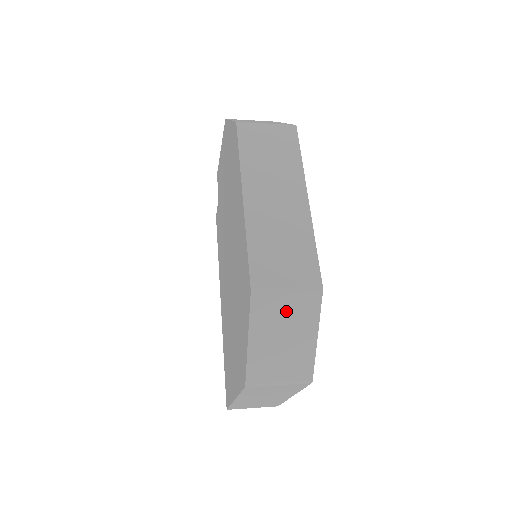
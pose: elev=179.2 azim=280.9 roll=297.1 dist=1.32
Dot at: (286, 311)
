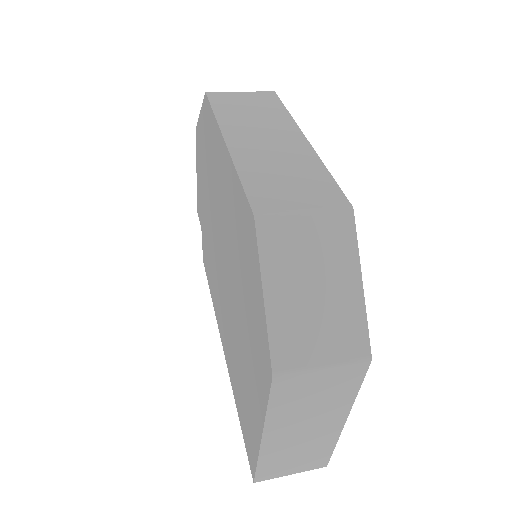
Dot at: (309, 245)
